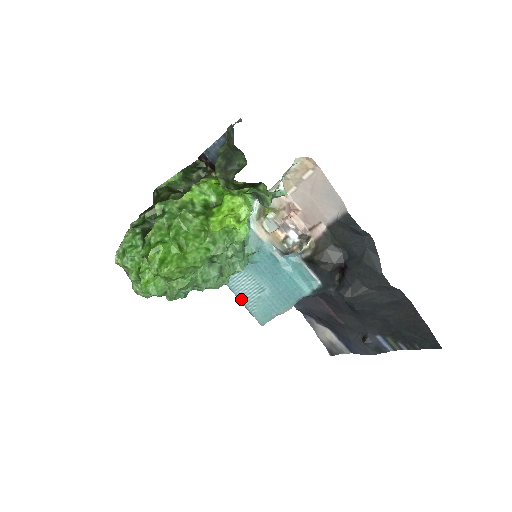
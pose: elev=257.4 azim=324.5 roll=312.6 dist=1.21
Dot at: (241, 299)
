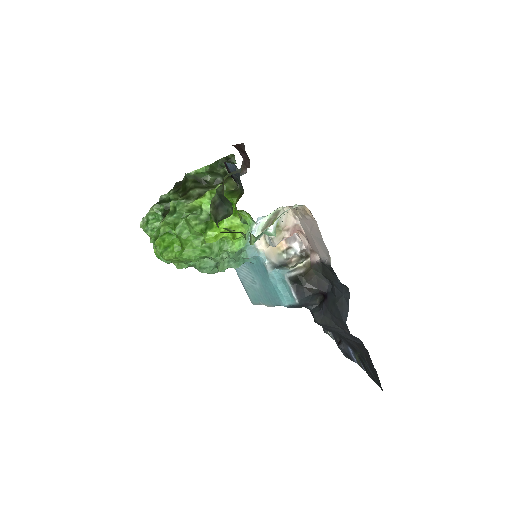
Dot at: (241, 279)
